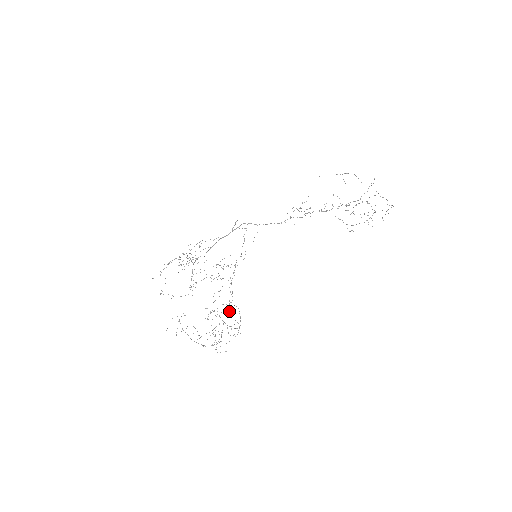
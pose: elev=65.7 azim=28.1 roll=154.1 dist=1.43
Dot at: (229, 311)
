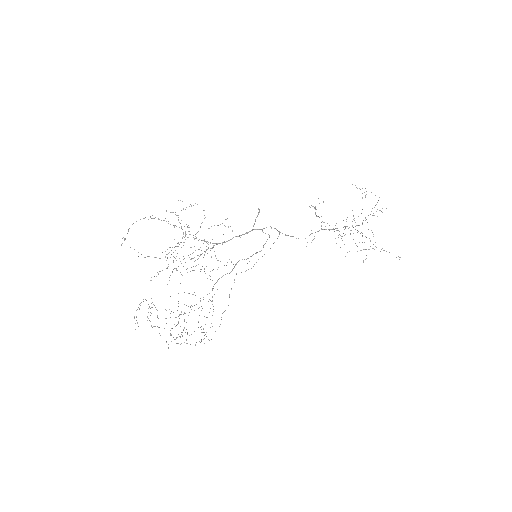
Dot at: occluded
